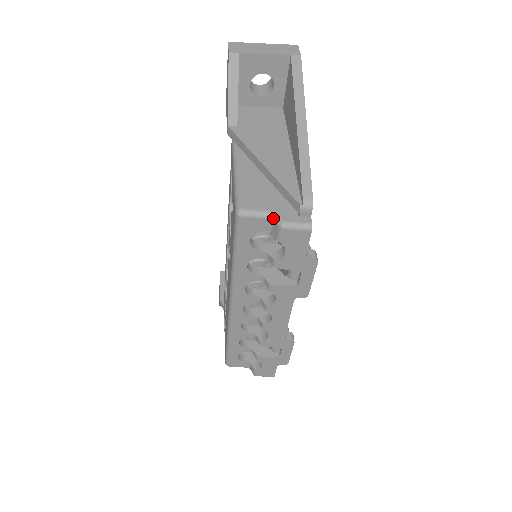
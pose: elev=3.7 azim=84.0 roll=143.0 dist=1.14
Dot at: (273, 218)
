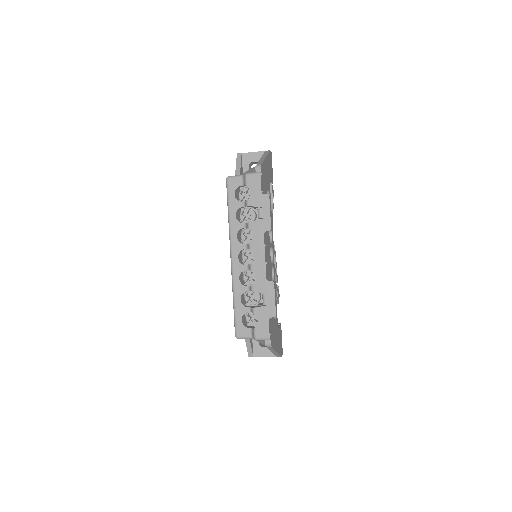
Dot at: (243, 176)
